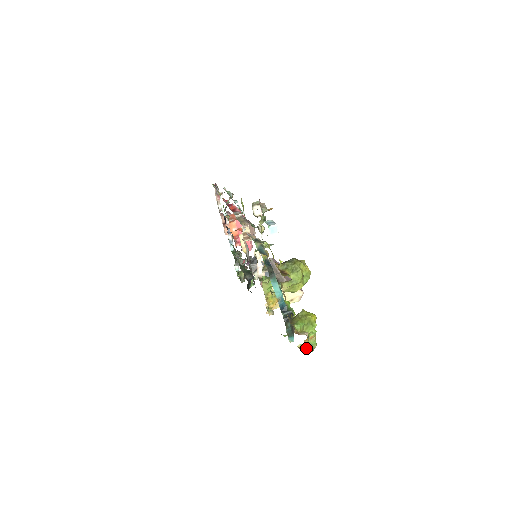
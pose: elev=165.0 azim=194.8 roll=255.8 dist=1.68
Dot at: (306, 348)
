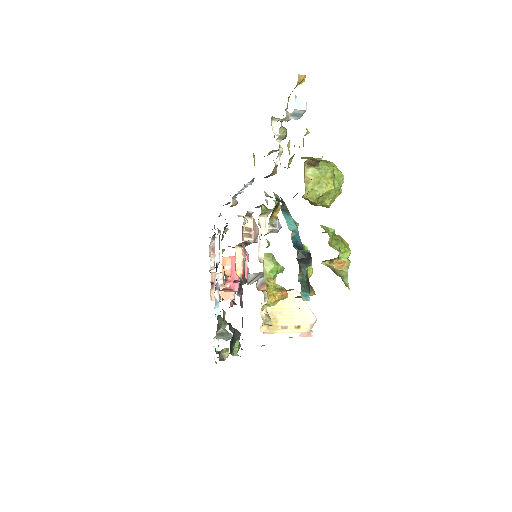
Dot at: (335, 272)
